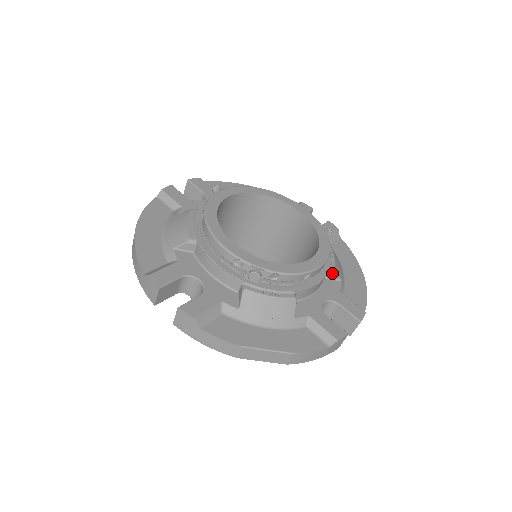
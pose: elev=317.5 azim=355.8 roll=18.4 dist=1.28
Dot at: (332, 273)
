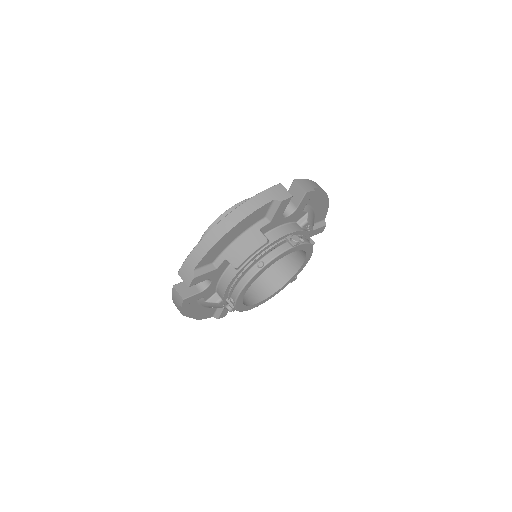
Dot at: occluded
